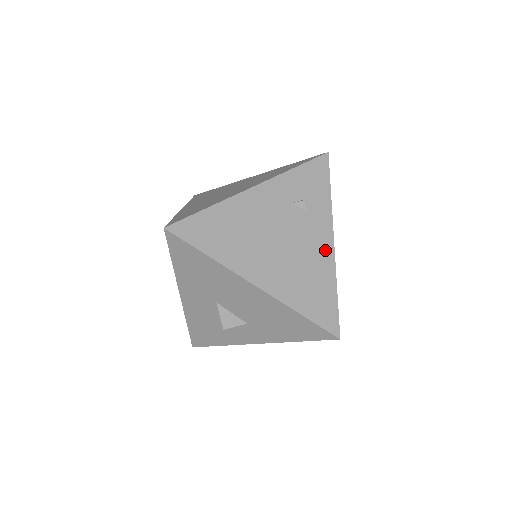
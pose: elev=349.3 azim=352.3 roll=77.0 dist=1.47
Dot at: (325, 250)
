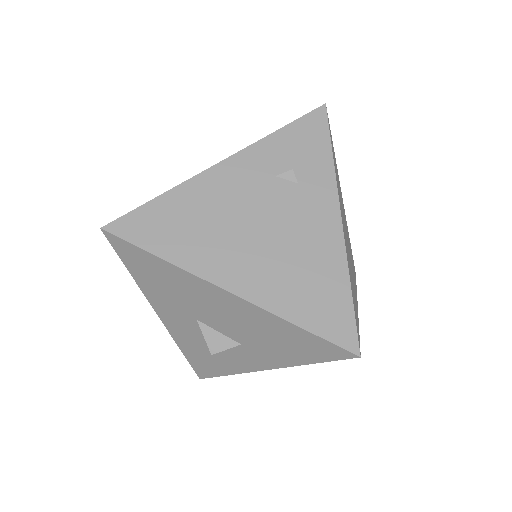
Dot at: (329, 233)
